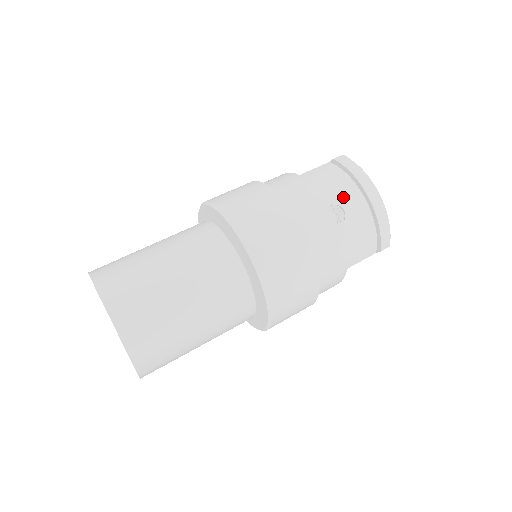
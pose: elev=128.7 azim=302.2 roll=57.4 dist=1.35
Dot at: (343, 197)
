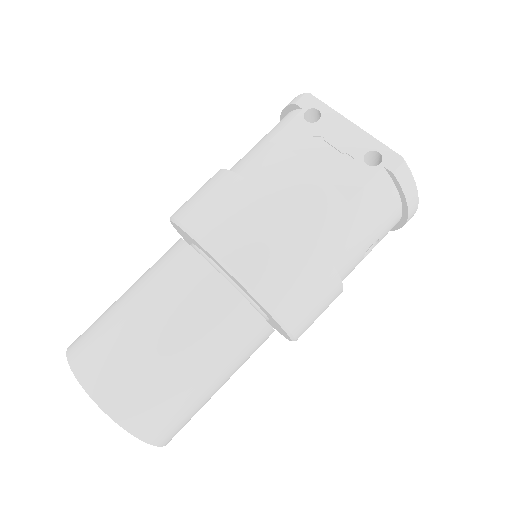
Dot at: (385, 229)
